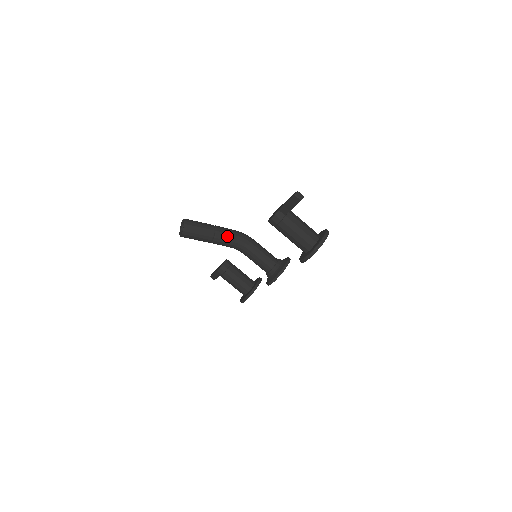
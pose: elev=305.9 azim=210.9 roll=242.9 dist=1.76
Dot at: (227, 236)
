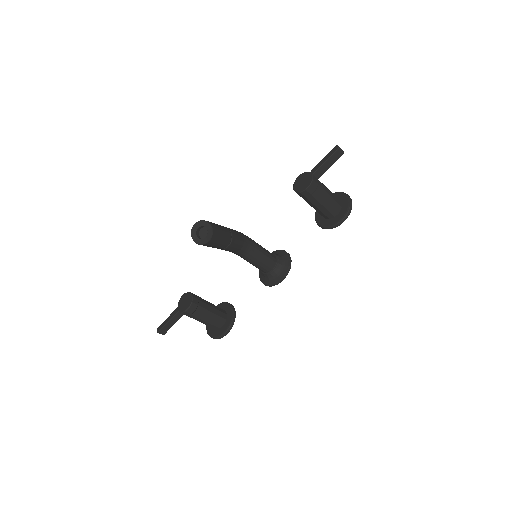
Dot at: (238, 235)
